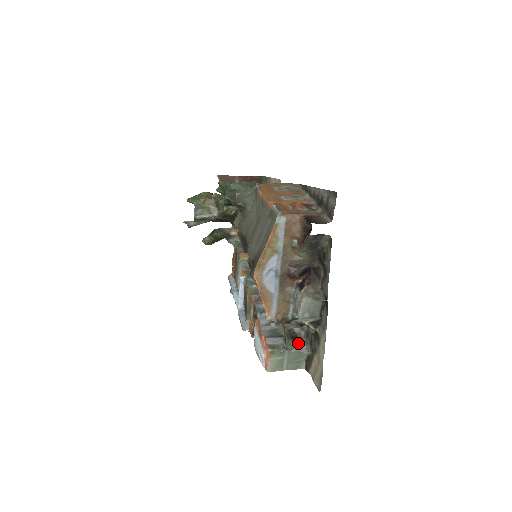
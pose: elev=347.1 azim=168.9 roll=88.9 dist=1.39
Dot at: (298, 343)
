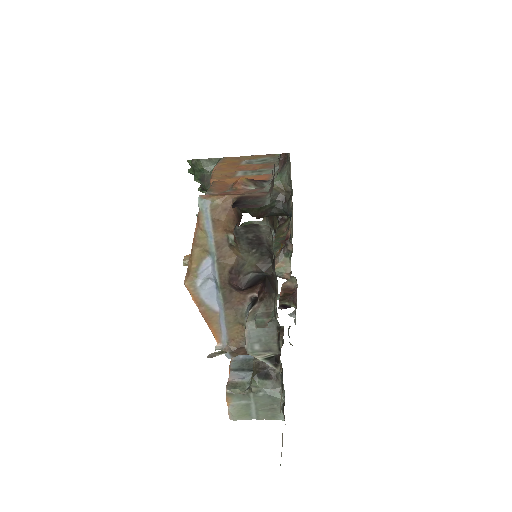
Dot at: (270, 383)
